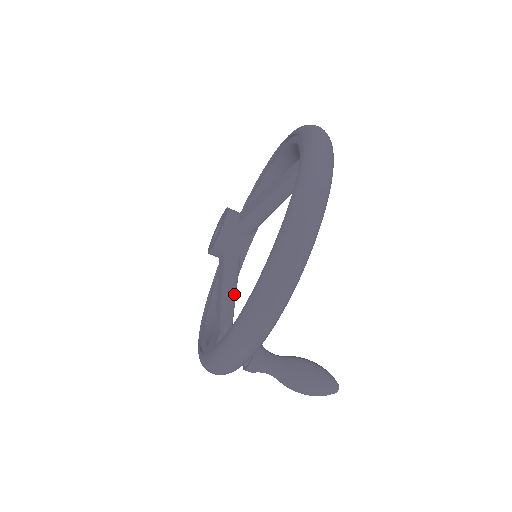
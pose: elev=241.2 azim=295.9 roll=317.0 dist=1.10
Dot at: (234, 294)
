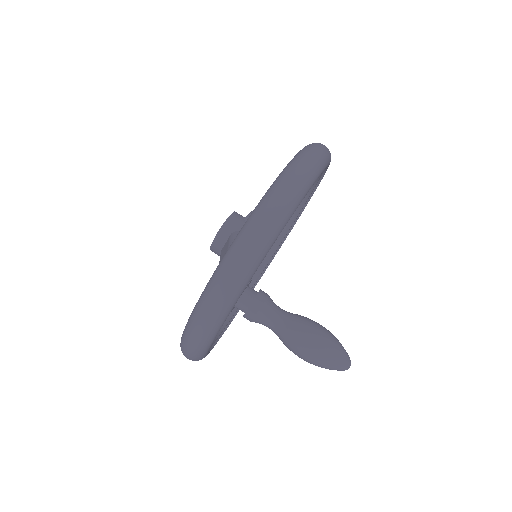
Dot at: occluded
